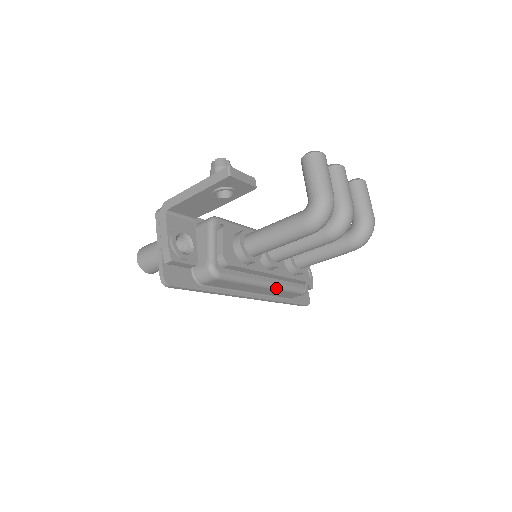
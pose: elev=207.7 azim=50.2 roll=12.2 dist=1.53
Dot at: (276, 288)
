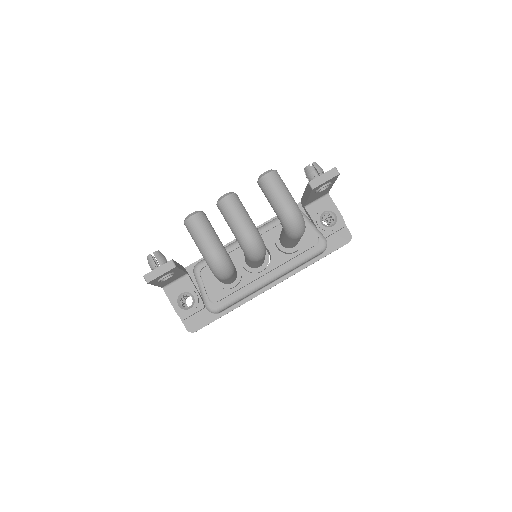
Dot at: (283, 274)
